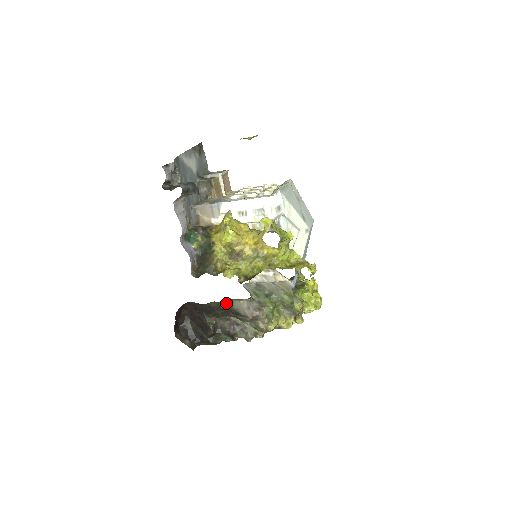
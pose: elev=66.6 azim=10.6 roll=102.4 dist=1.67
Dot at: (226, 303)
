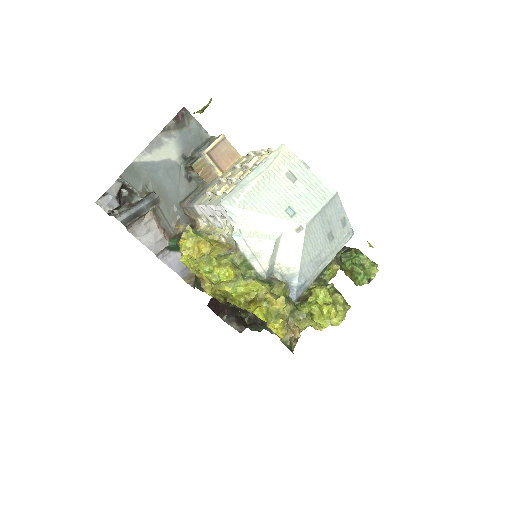
Dot at: occluded
